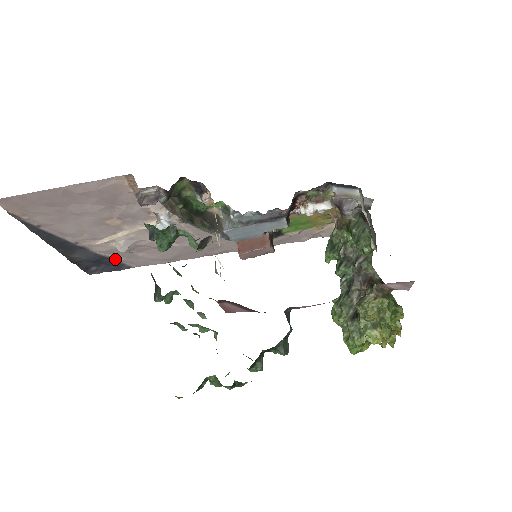
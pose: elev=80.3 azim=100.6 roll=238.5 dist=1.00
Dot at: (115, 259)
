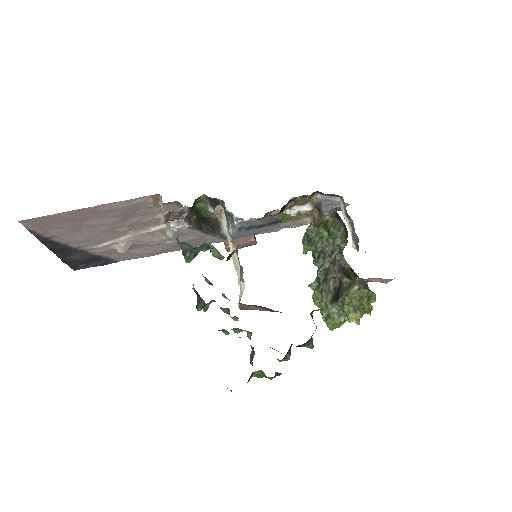
Dot at: (106, 257)
